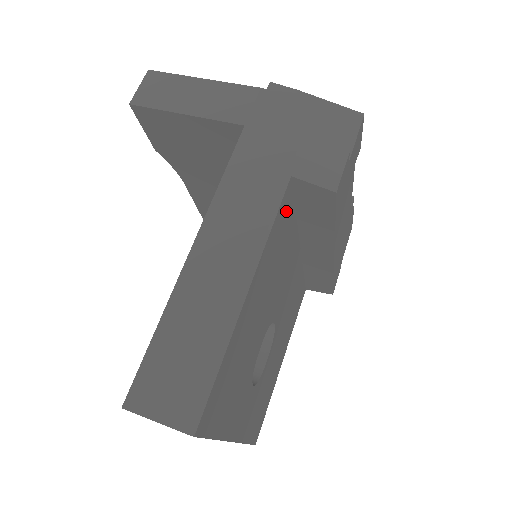
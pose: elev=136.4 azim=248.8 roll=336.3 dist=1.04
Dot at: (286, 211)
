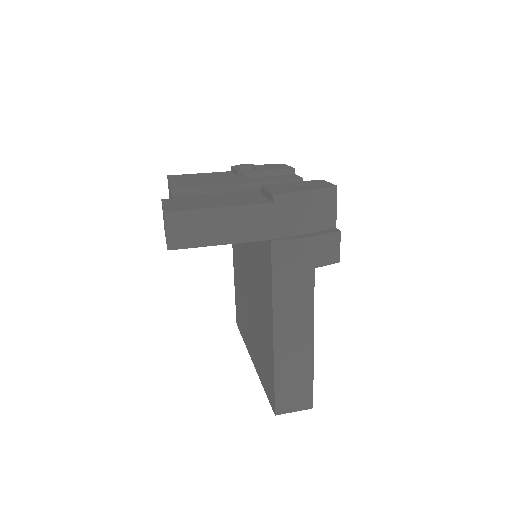
Dot at: occluded
